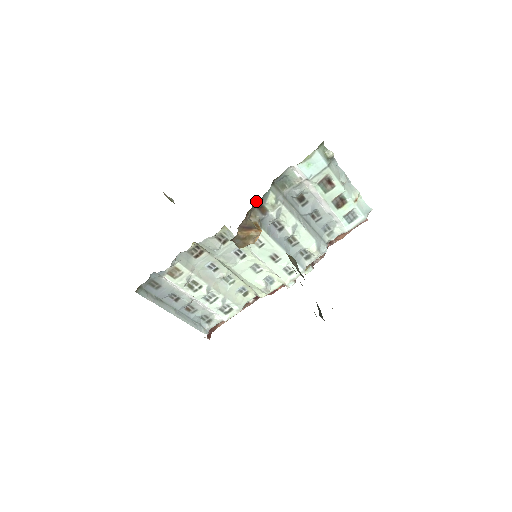
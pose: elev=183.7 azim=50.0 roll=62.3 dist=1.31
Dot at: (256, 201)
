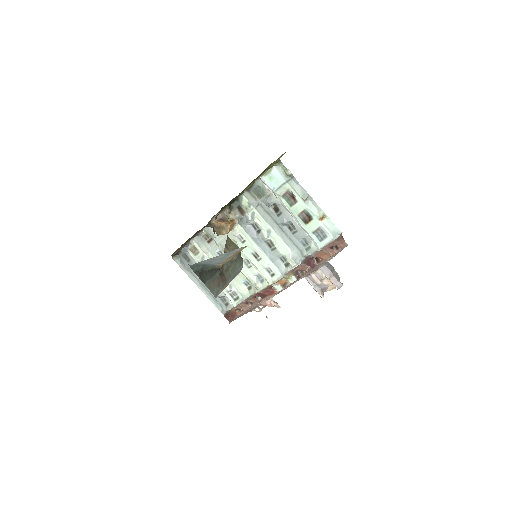
Dot at: (235, 202)
